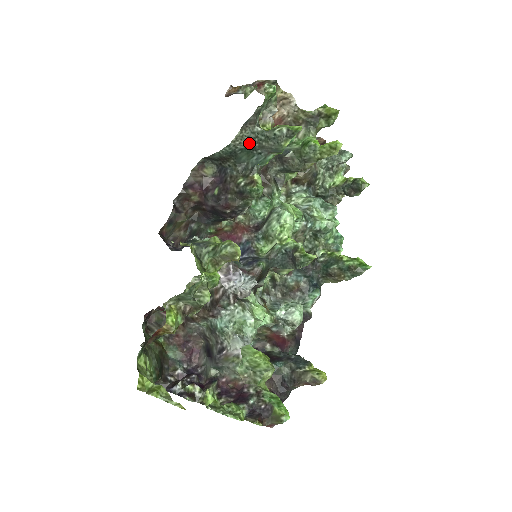
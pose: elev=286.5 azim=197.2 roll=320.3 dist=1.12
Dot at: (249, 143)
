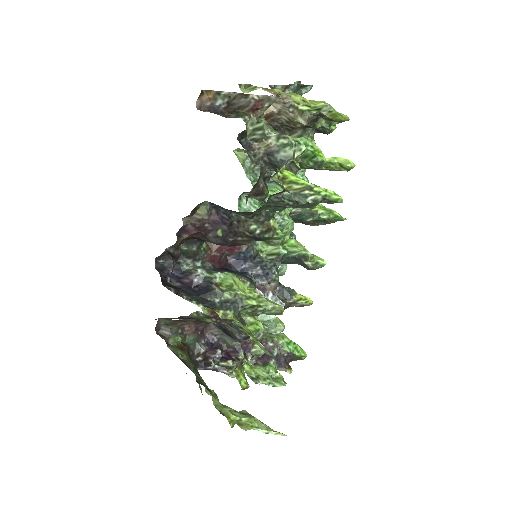
Dot at: (270, 204)
